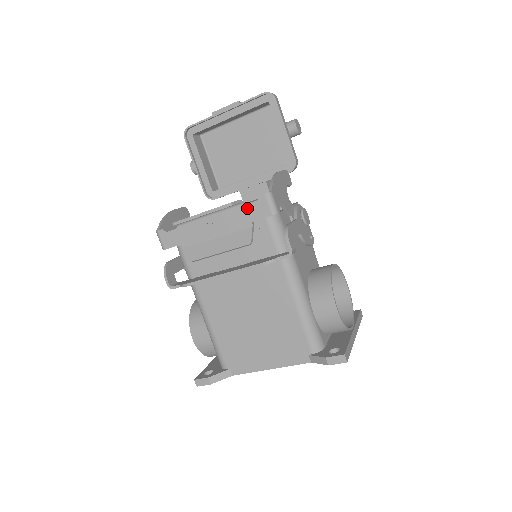
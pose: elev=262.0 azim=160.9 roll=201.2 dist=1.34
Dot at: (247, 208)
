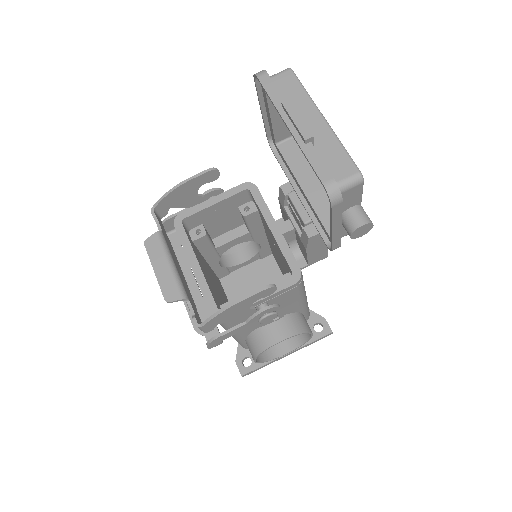
Dot at: (188, 305)
